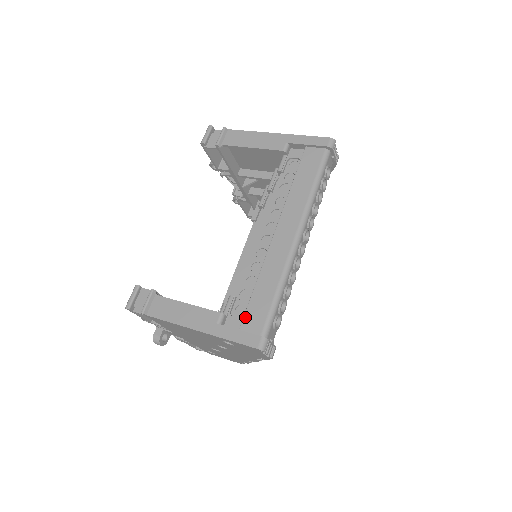
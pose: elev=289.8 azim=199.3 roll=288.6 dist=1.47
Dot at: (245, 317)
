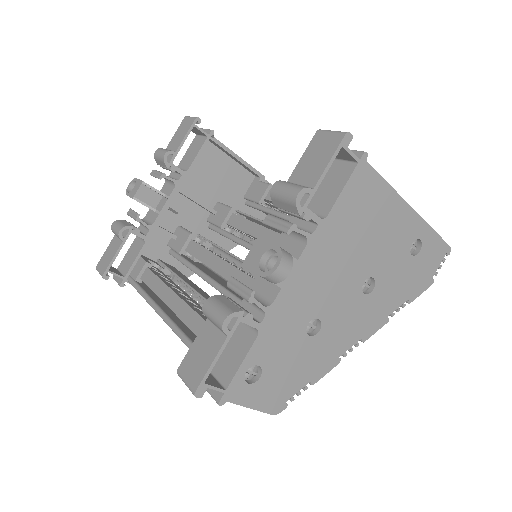
Dot at: occluded
